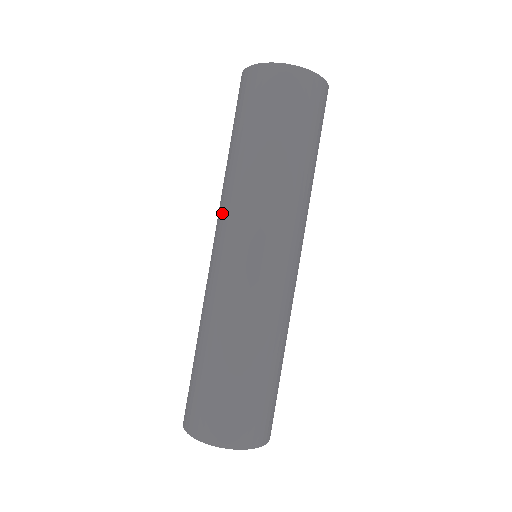
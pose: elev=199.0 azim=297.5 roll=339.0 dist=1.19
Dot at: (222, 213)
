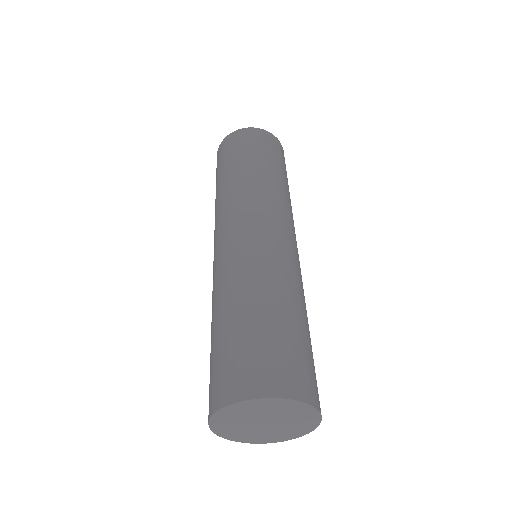
Dot at: (215, 225)
